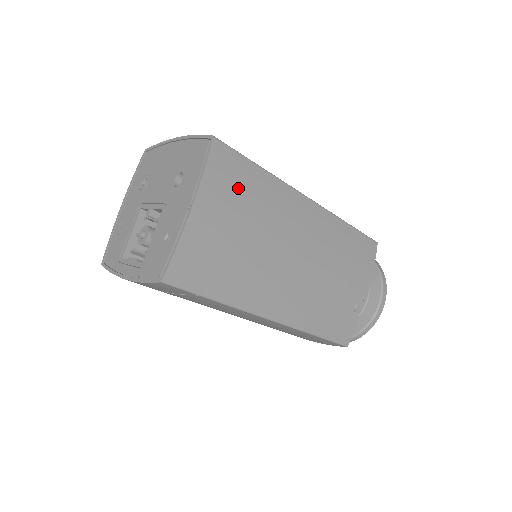
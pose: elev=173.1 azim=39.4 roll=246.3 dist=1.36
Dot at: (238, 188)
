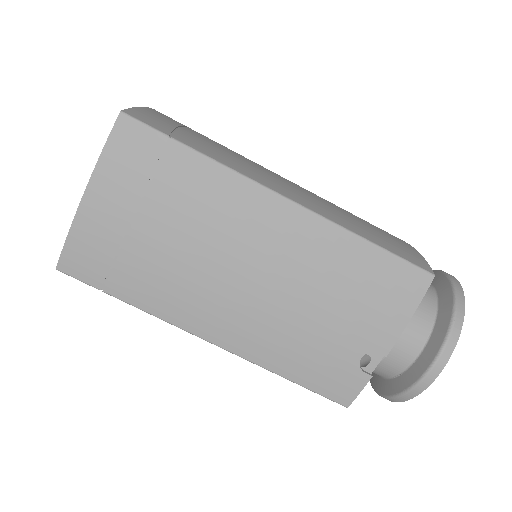
Dot at: (152, 176)
